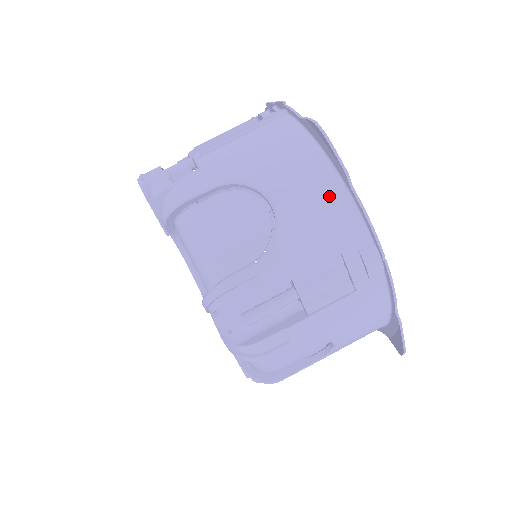
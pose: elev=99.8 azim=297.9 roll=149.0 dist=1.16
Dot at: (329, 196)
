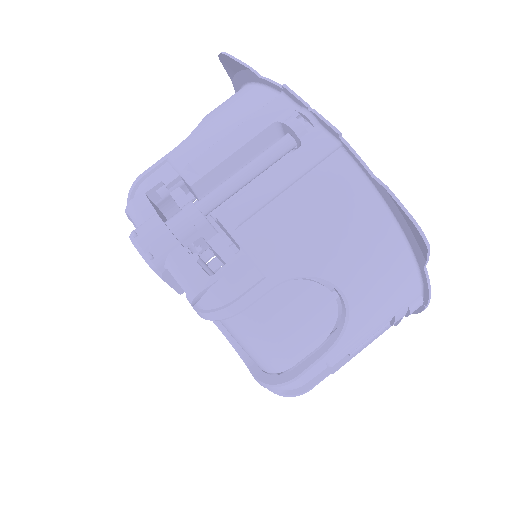
Dot at: (399, 275)
